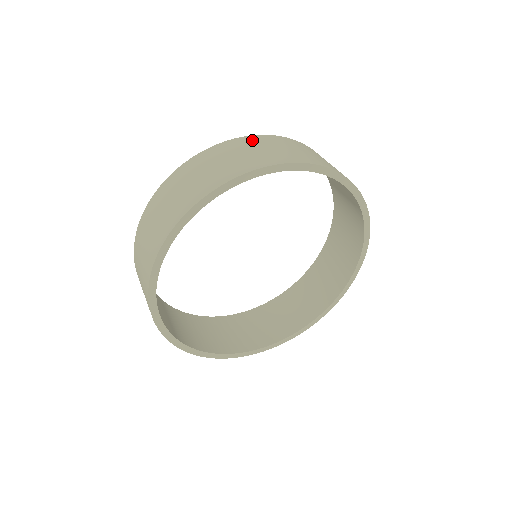
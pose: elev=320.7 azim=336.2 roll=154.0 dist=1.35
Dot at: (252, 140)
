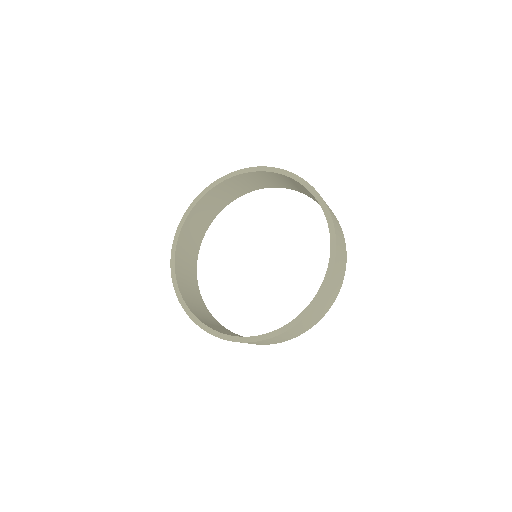
Dot at: occluded
